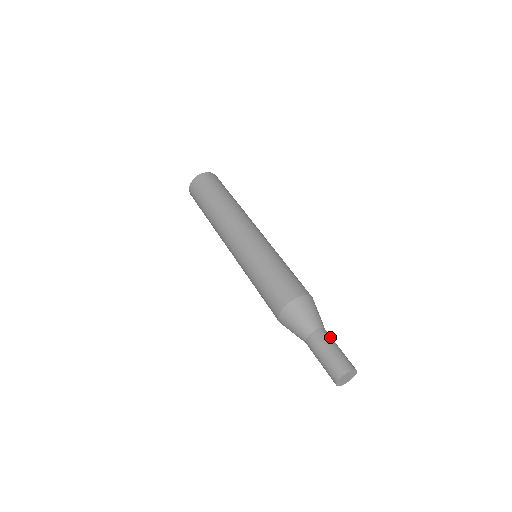
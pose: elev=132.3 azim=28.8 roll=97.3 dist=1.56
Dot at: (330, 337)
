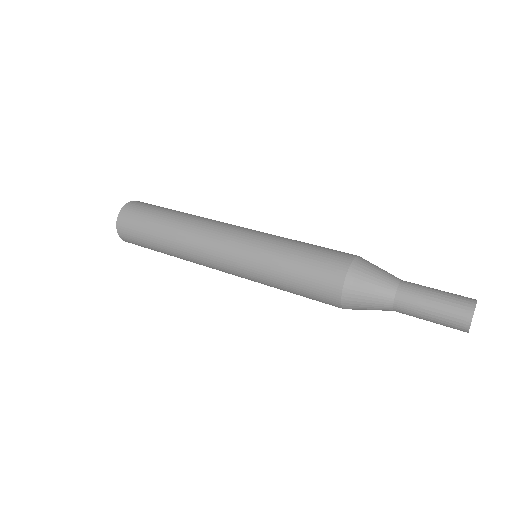
Dot at: occluded
